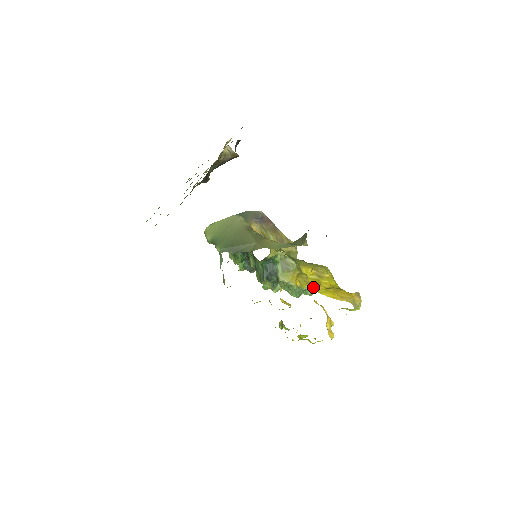
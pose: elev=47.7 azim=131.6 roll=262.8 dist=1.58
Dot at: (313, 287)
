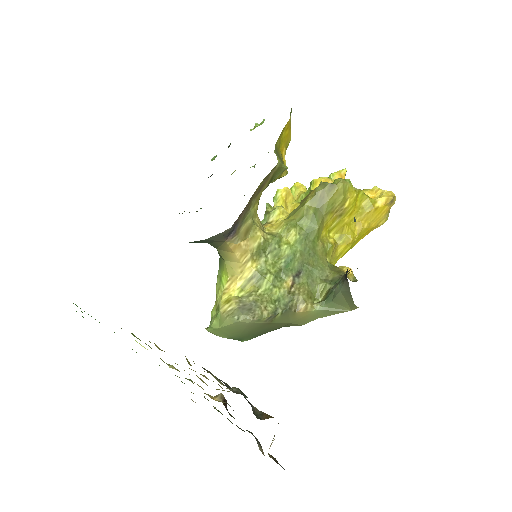
Dot at: (346, 251)
